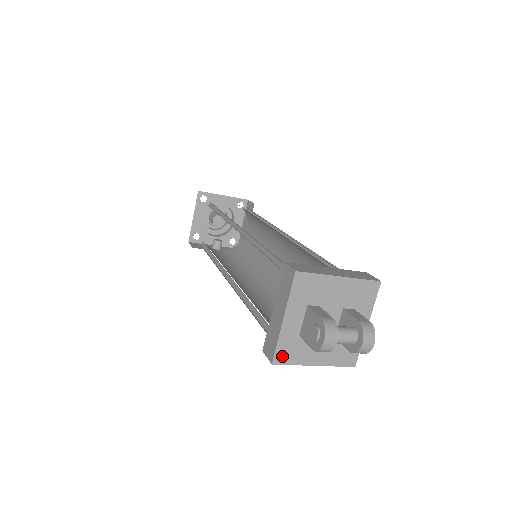
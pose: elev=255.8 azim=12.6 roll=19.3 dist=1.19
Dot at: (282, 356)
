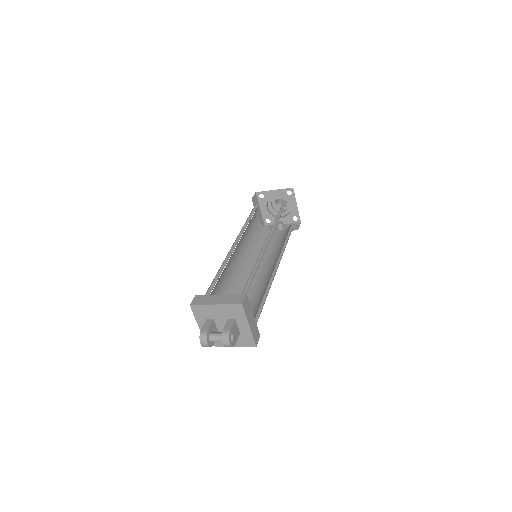
Dot at: occluded
